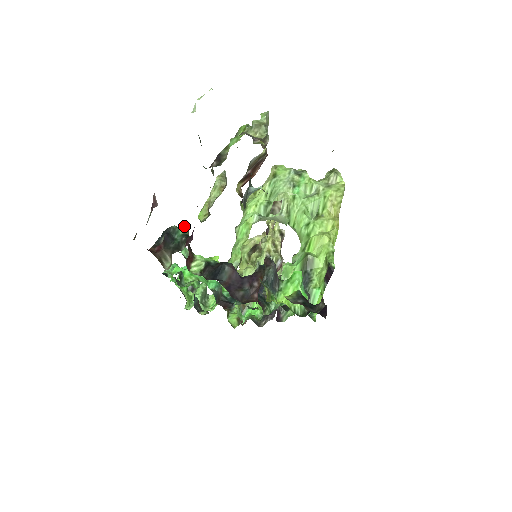
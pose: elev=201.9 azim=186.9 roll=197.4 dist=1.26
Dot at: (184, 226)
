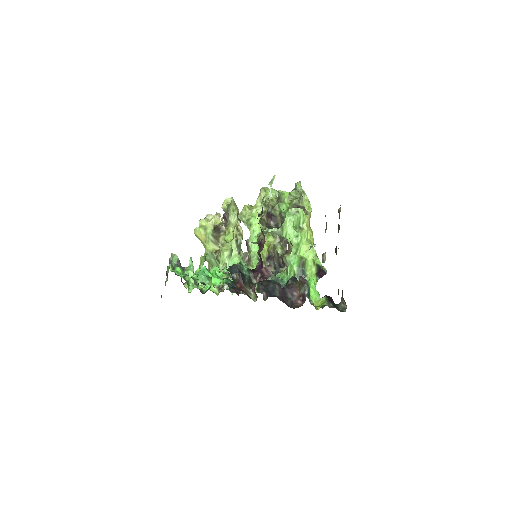
Dot at: (242, 261)
